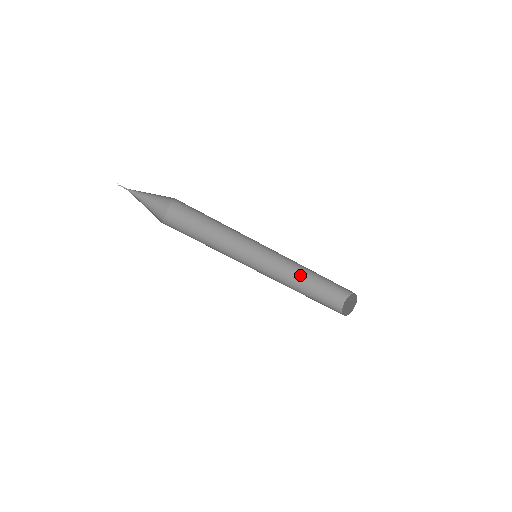
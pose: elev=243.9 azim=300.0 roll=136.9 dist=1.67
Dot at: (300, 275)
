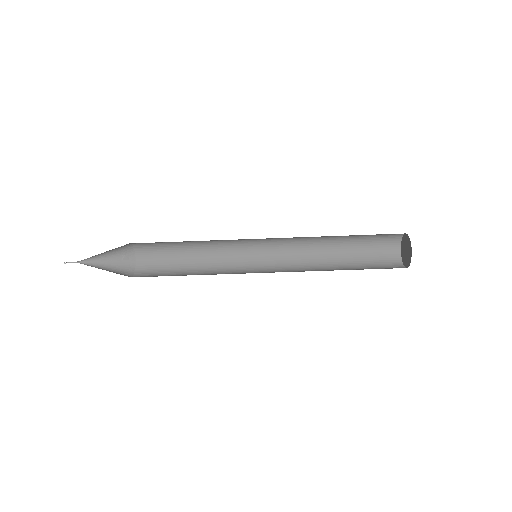
Dot at: (325, 256)
